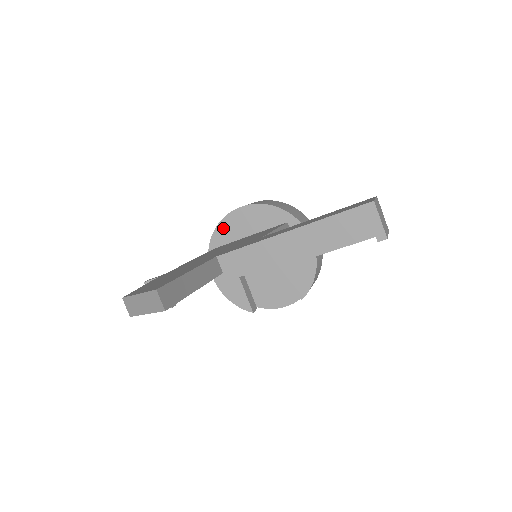
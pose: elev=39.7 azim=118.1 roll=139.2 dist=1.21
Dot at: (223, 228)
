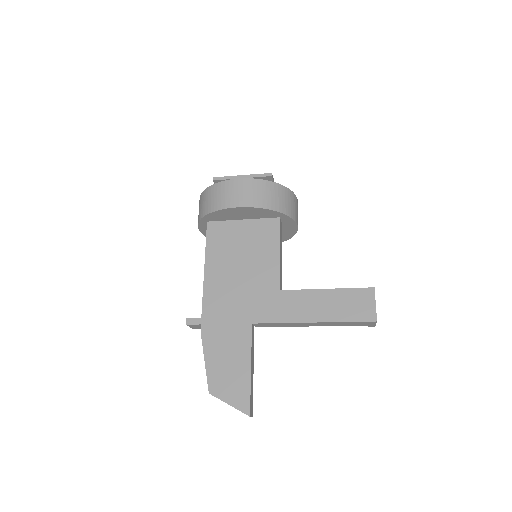
Dot at: (217, 214)
